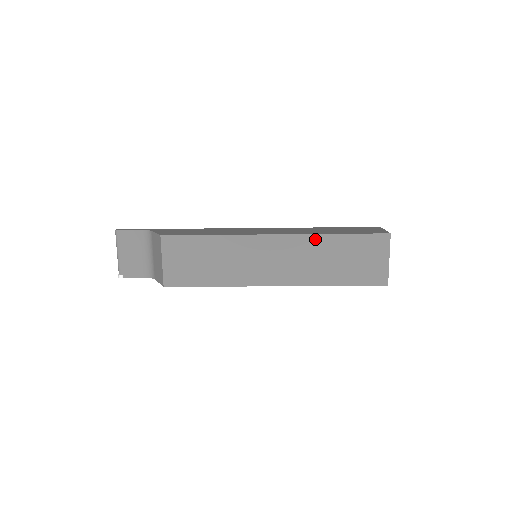
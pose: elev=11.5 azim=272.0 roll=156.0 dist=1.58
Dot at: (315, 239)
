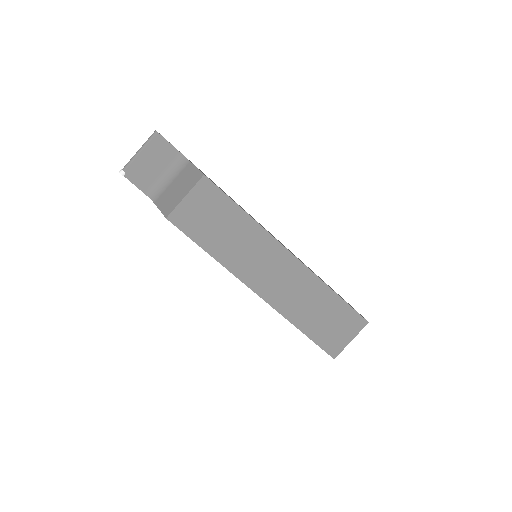
Dot at: (317, 283)
